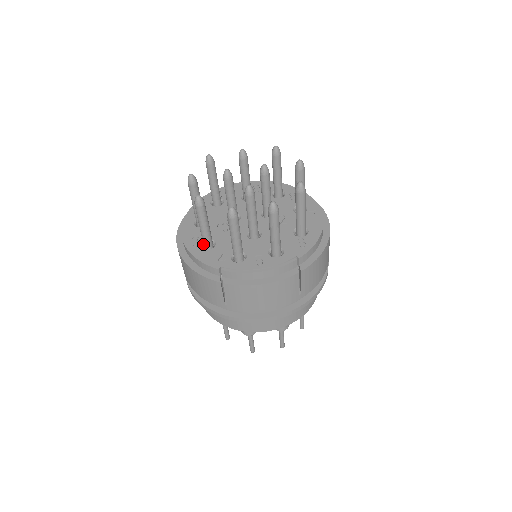
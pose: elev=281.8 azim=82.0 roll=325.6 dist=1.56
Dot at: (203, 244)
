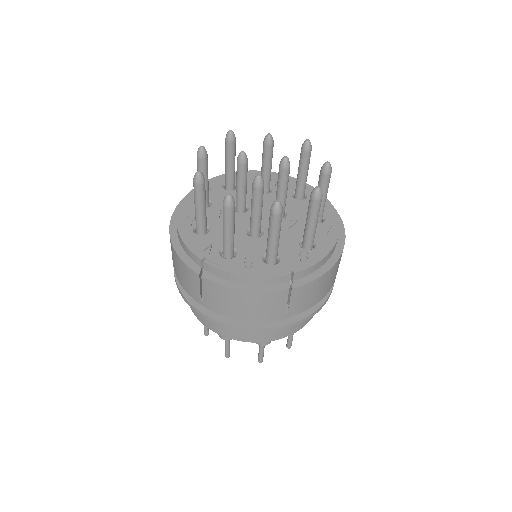
Dot at: (196, 227)
